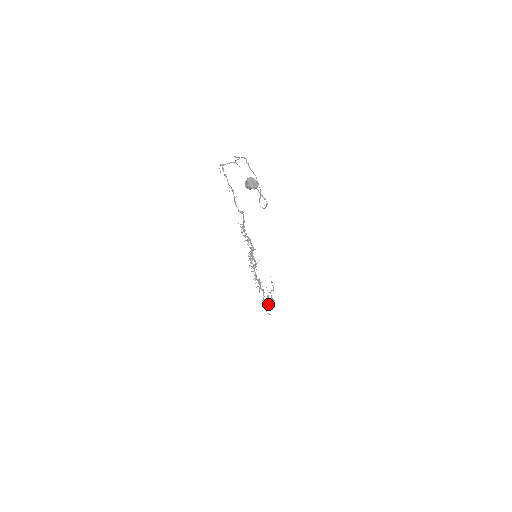
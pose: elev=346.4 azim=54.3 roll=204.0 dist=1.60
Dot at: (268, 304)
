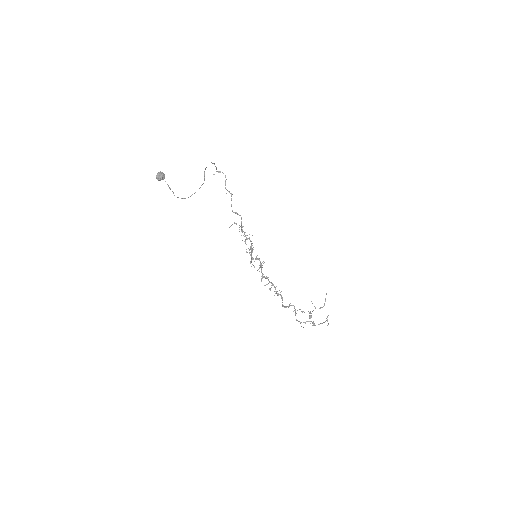
Dot at: (295, 314)
